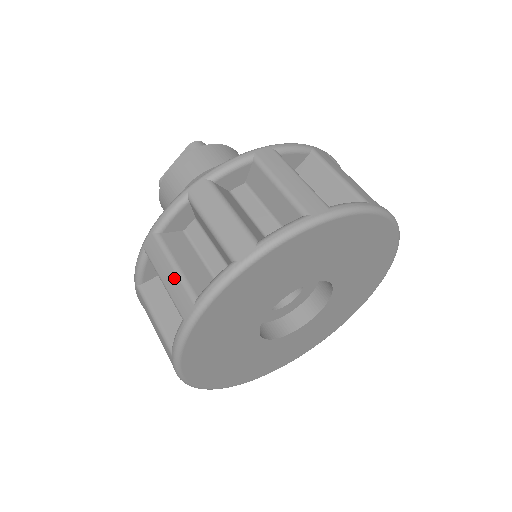
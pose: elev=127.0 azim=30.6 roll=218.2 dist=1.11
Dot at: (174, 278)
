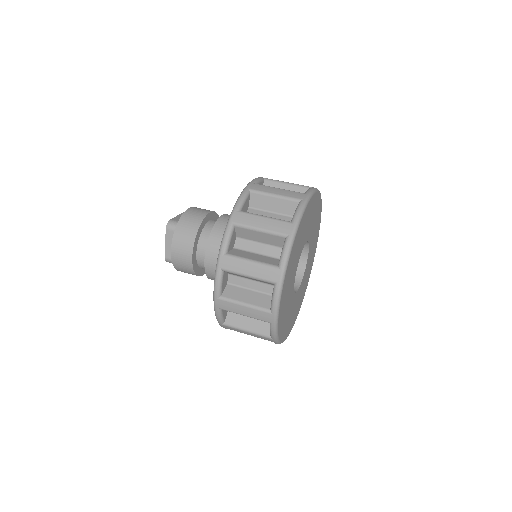
Dot at: (250, 310)
